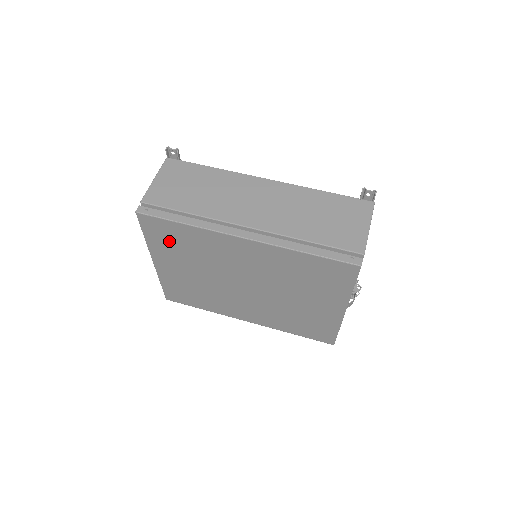
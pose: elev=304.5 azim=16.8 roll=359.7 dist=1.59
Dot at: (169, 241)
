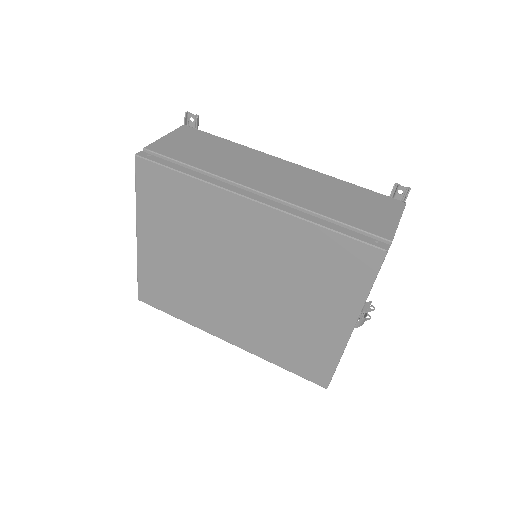
Dot at: (163, 202)
